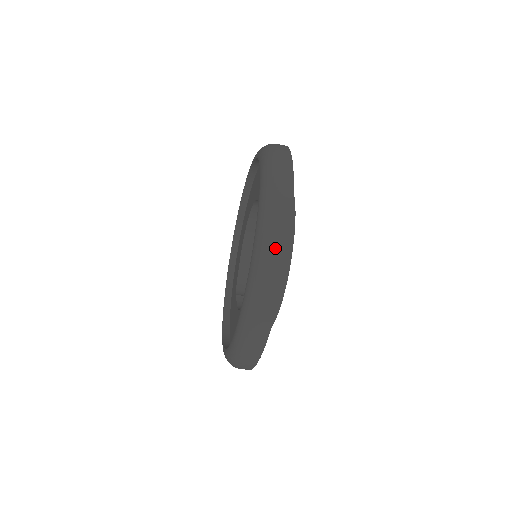
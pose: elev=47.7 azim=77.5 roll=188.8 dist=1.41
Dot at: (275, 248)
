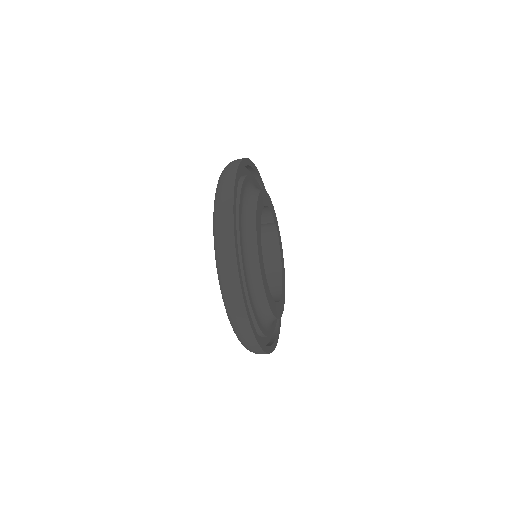
Dot at: (255, 352)
